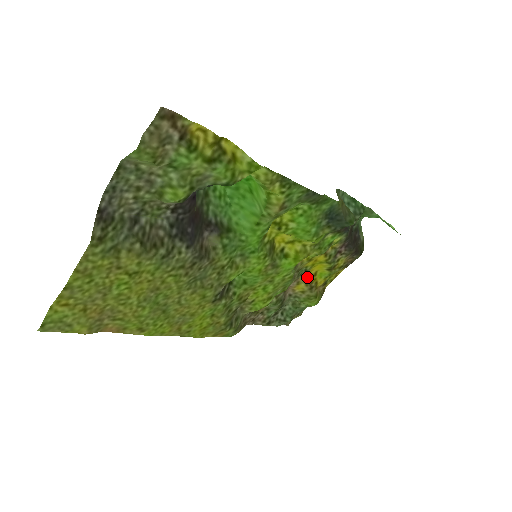
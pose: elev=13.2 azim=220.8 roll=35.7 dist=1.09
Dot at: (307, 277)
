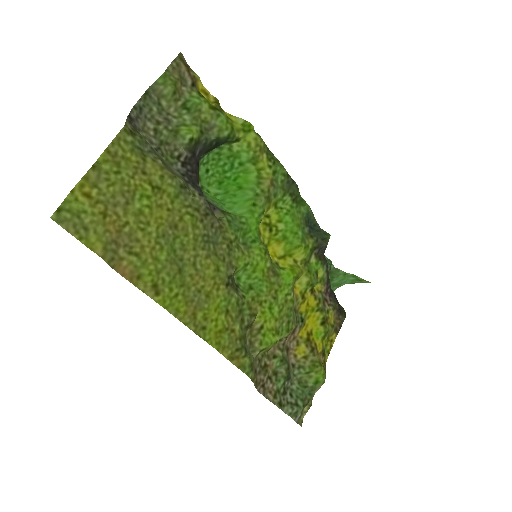
Dot at: (304, 335)
